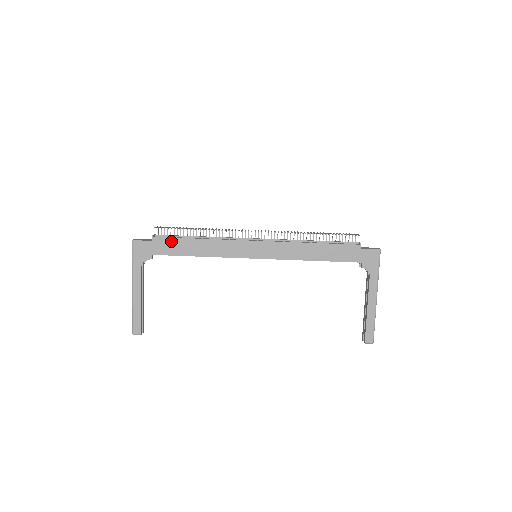
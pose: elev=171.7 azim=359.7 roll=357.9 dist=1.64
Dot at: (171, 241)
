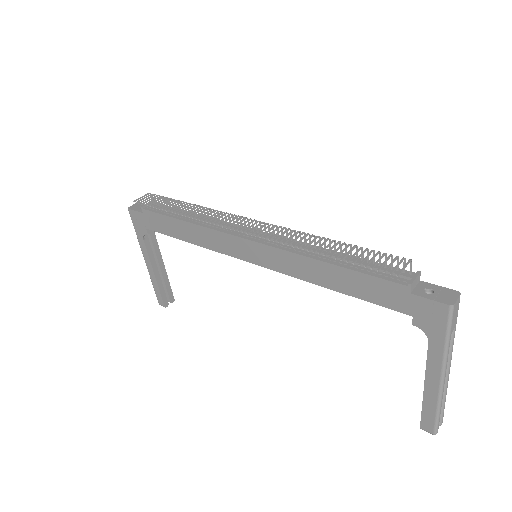
Dot at: (159, 217)
